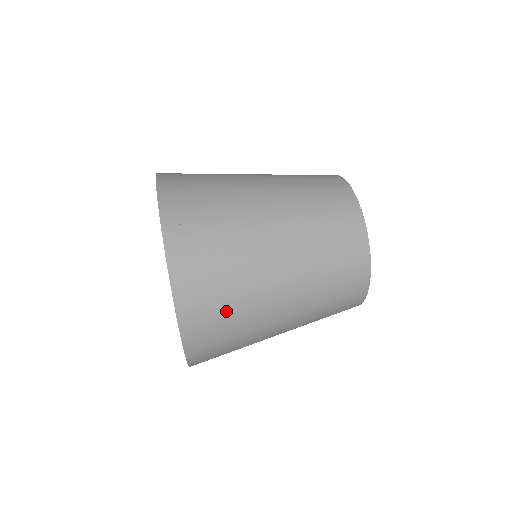
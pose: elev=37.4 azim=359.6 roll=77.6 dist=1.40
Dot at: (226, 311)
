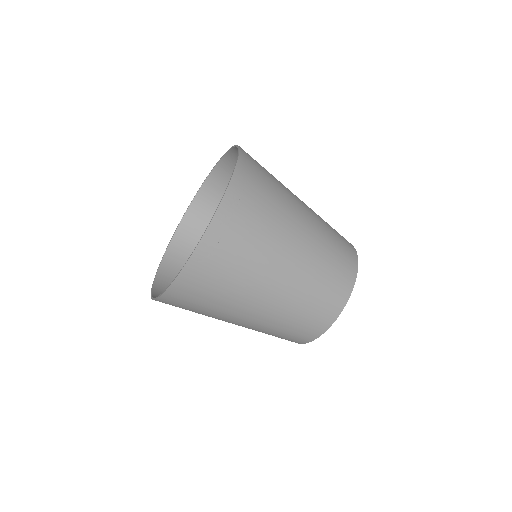
Dot at: (202, 304)
